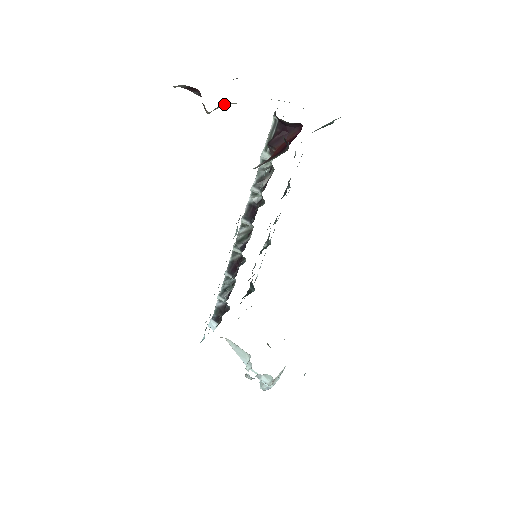
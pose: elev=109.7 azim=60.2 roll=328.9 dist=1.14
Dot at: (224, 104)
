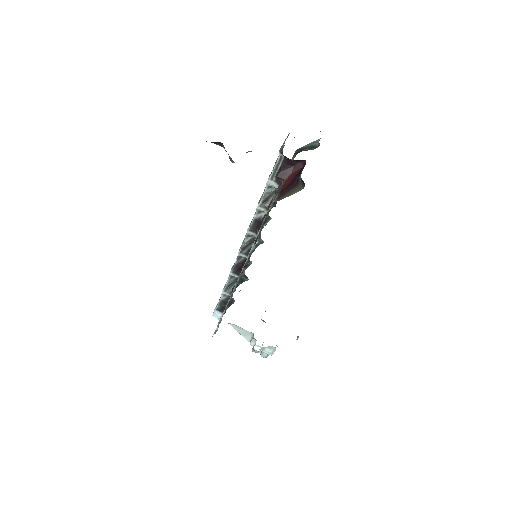
Dot at: occluded
